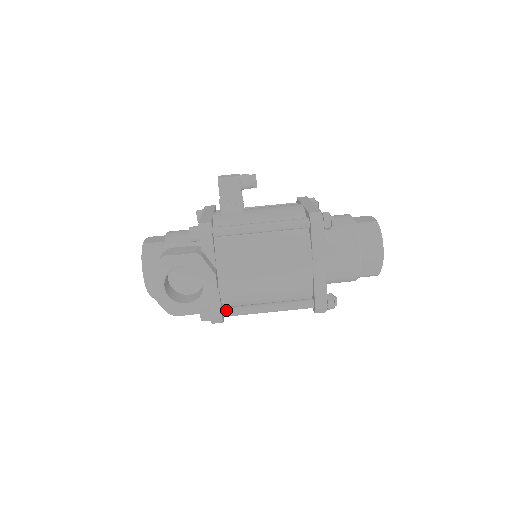
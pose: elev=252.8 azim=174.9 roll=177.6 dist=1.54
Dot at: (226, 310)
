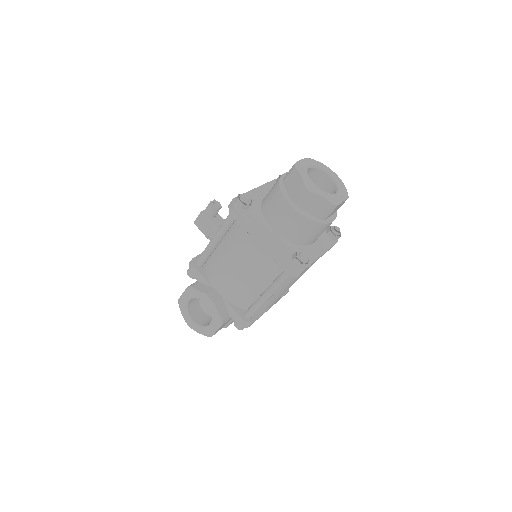
Dot at: (246, 313)
